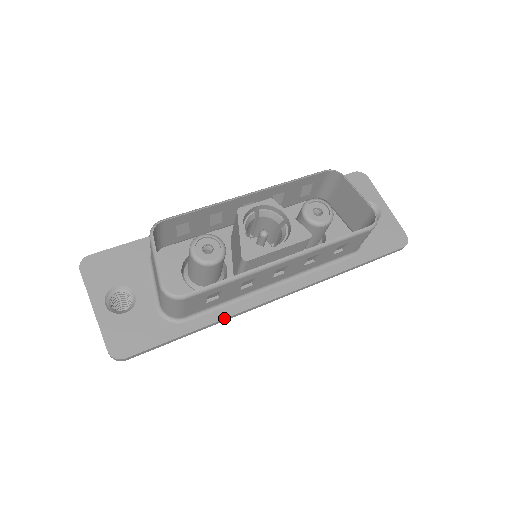
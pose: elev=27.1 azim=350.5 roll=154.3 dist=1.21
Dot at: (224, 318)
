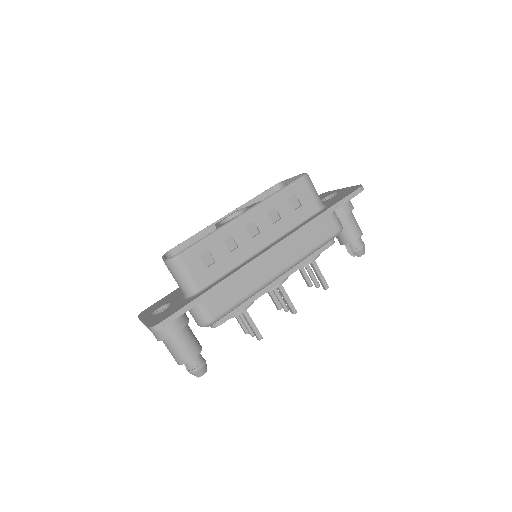
Dot at: (228, 276)
